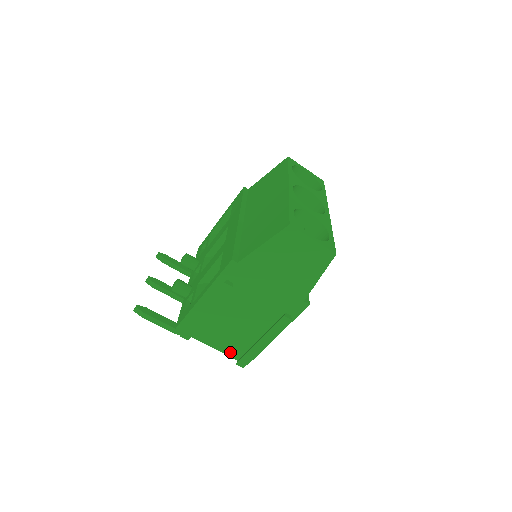
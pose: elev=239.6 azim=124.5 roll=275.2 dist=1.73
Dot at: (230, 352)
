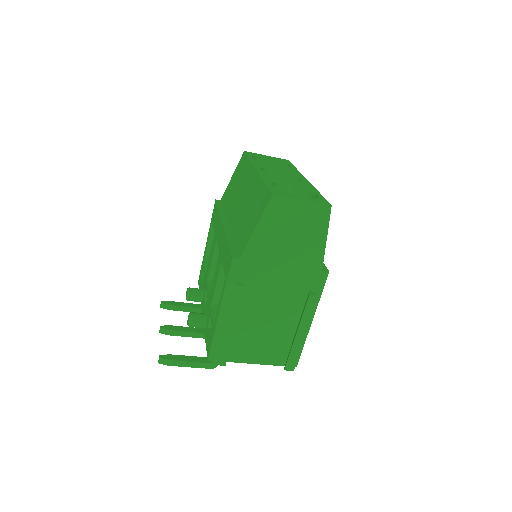
Dot at: (273, 360)
